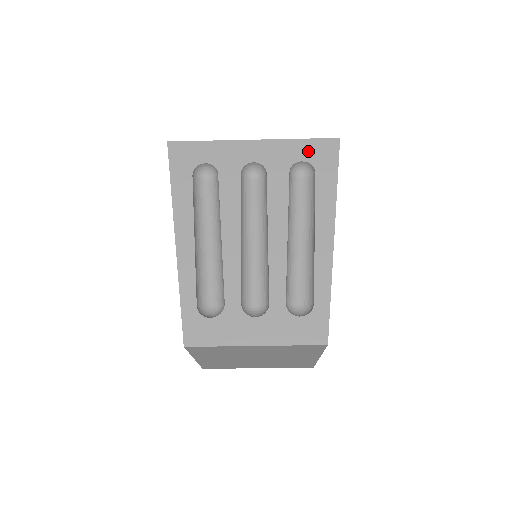
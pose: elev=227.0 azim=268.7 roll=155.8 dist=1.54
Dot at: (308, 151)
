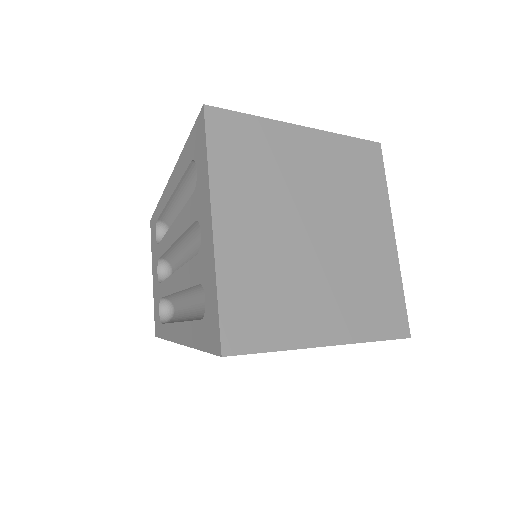
Dot at: occluded
